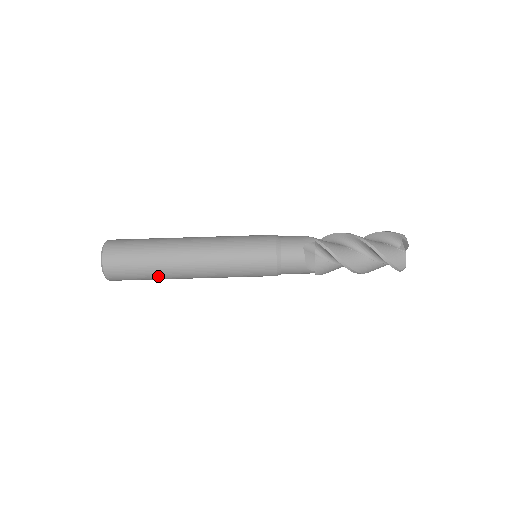
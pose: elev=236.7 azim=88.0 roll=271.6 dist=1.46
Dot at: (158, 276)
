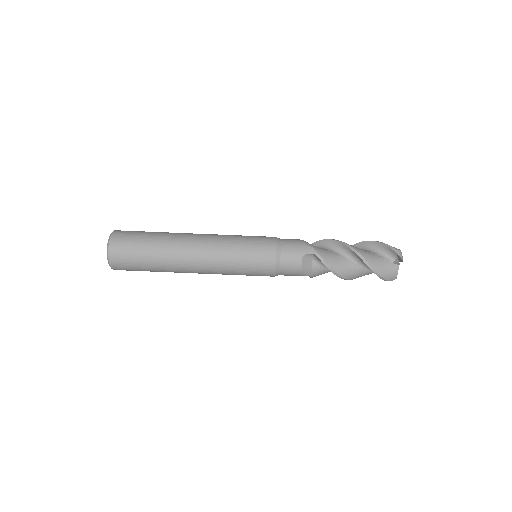
Dot at: (161, 239)
